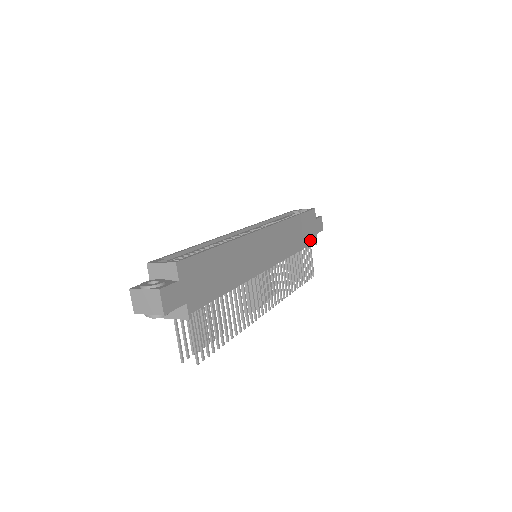
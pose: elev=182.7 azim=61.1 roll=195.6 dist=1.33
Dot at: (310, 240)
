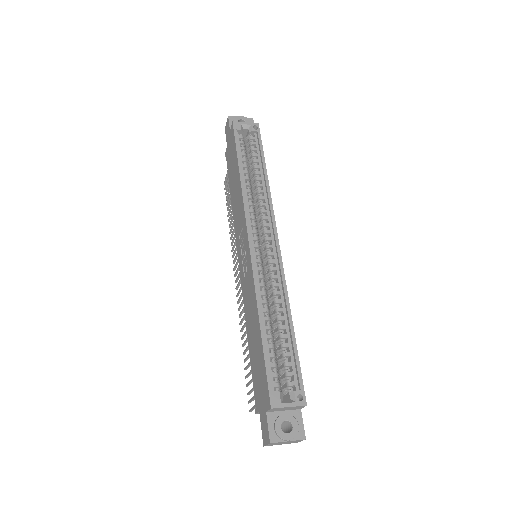
Dot at: occluded
